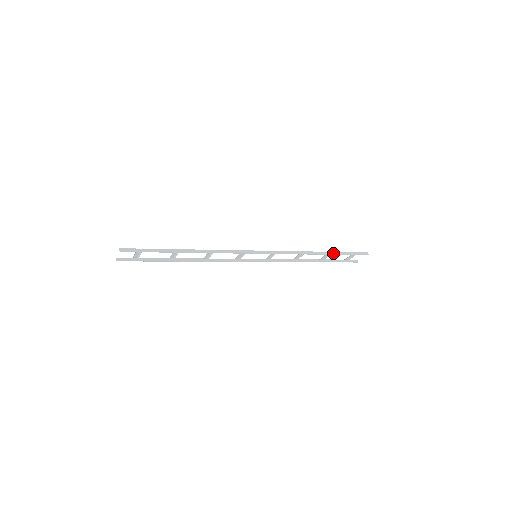
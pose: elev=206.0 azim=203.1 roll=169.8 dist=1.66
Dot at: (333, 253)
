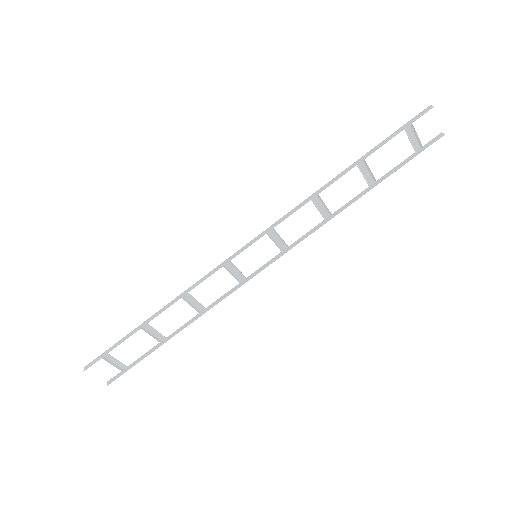
Dot at: (363, 157)
